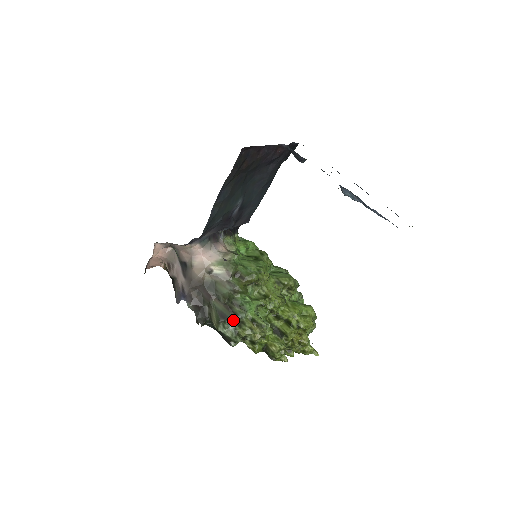
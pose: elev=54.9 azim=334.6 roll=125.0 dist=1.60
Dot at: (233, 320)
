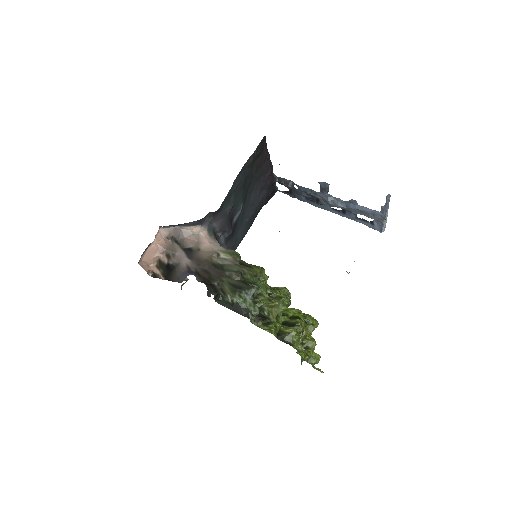
Dot at: (251, 288)
